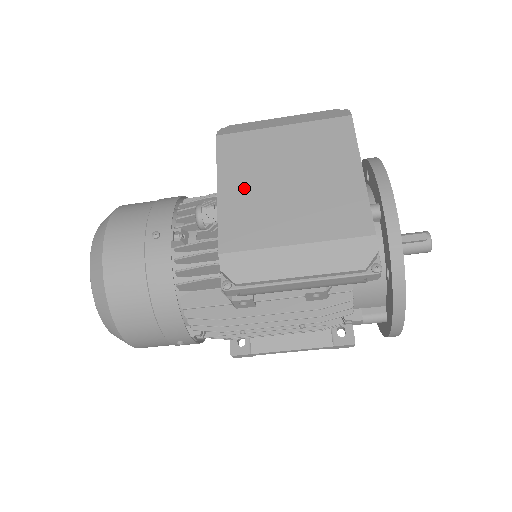
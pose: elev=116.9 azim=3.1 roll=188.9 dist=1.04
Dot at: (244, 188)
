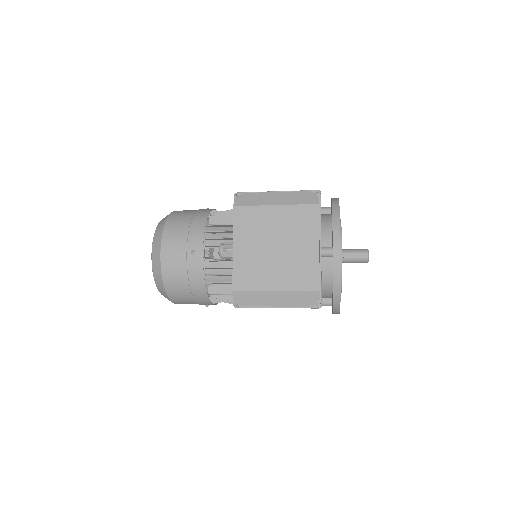
Dot at: (249, 249)
